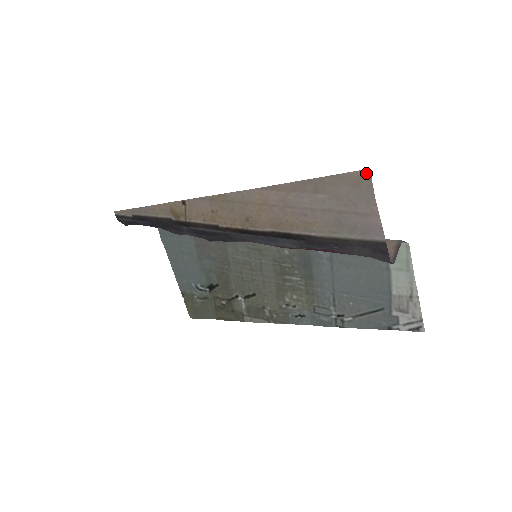
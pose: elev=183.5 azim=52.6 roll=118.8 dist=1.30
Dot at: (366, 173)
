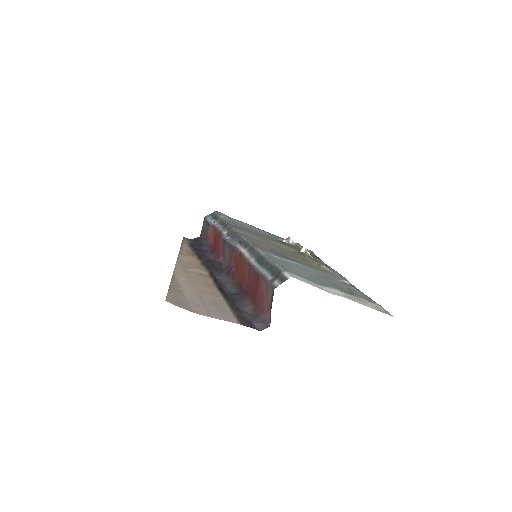
Dot at: (169, 302)
